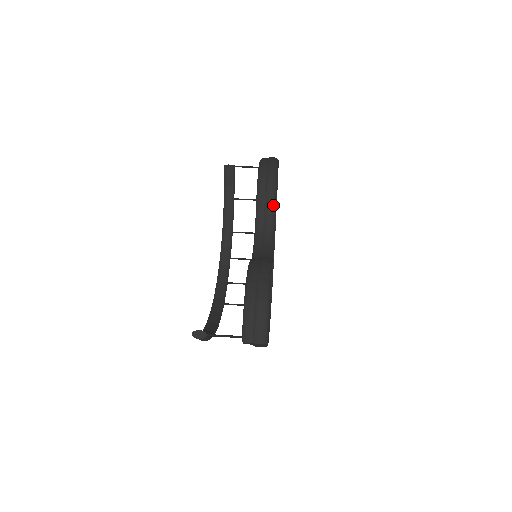
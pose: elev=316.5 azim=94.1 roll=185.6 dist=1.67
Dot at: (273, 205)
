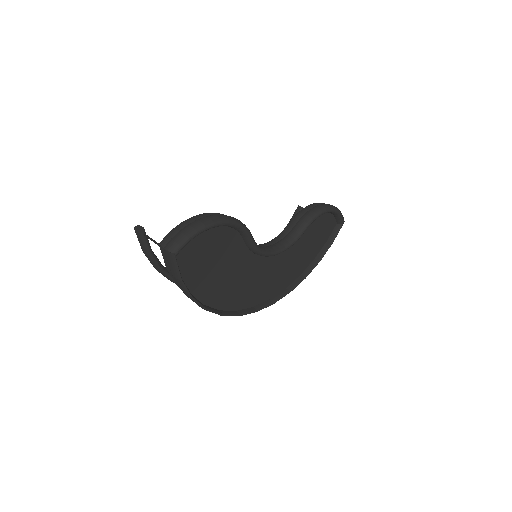
Dot at: (302, 227)
